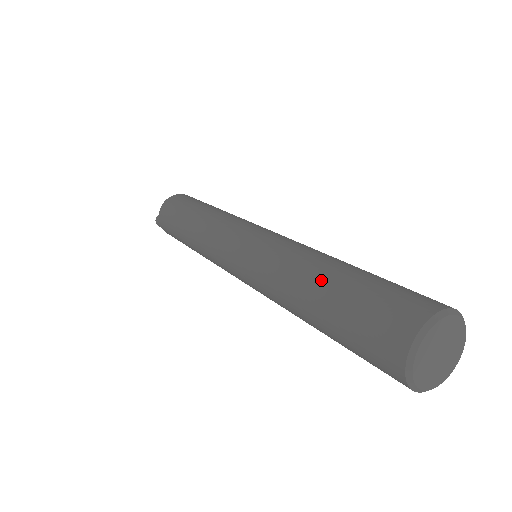
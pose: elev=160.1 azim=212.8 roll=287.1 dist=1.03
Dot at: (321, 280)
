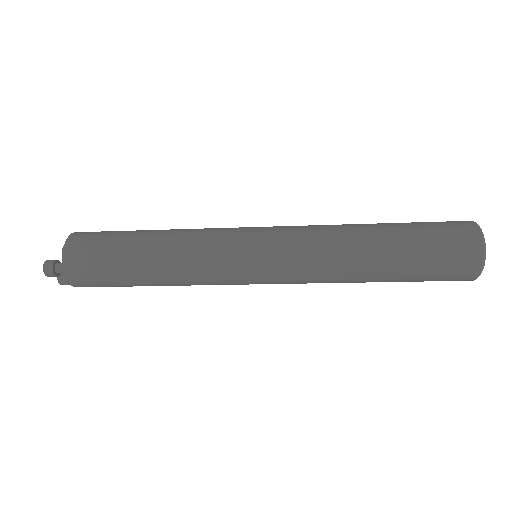
Dot at: (381, 229)
